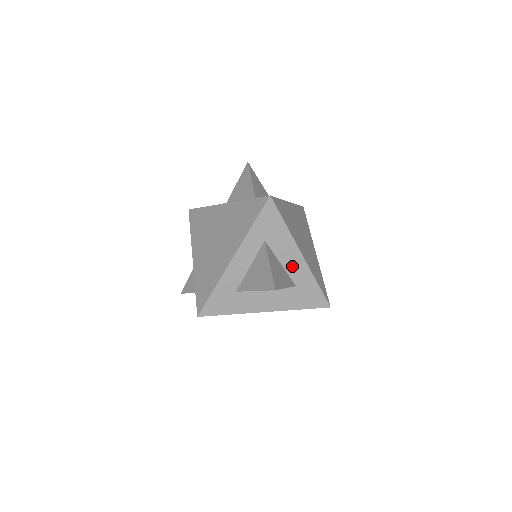
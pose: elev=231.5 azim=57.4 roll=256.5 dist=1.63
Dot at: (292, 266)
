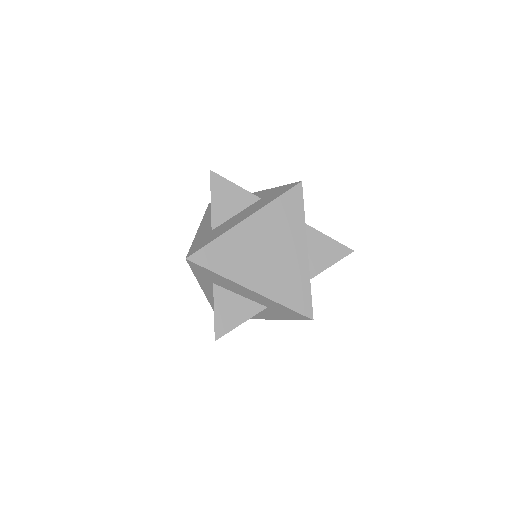
Dot at: (251, 296)
